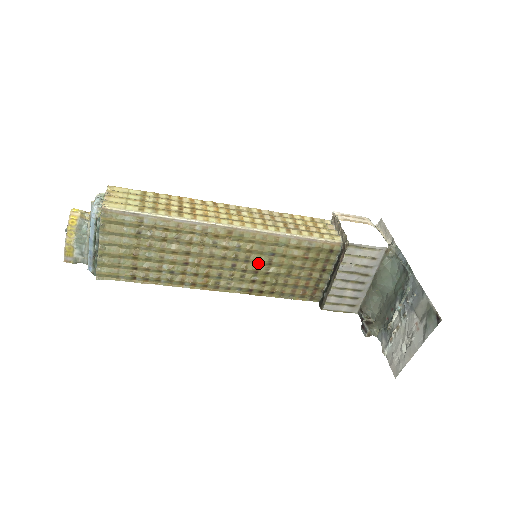
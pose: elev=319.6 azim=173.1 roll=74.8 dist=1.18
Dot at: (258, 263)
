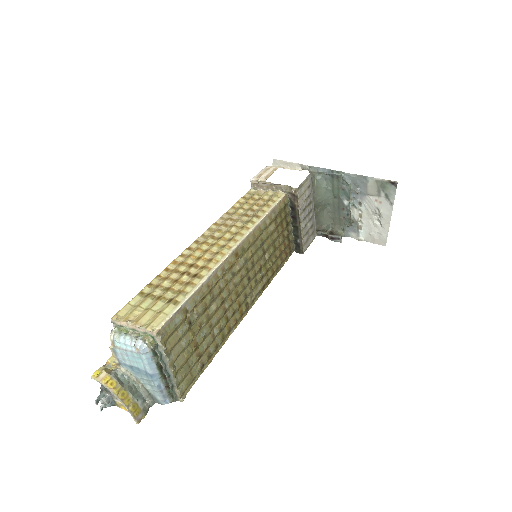
Dot at: (258, 260)
